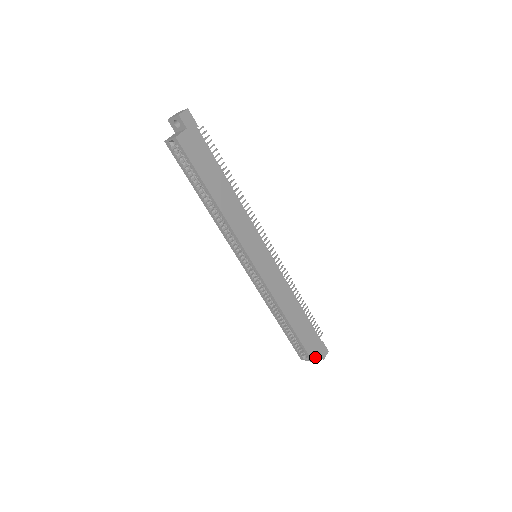
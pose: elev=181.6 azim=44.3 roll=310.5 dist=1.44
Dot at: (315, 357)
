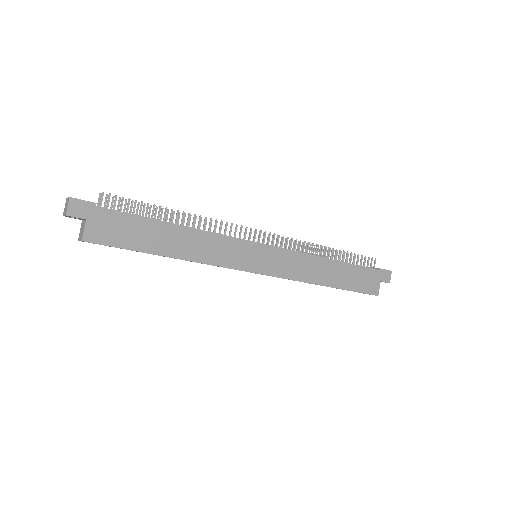
Dot at: (378, 290)
